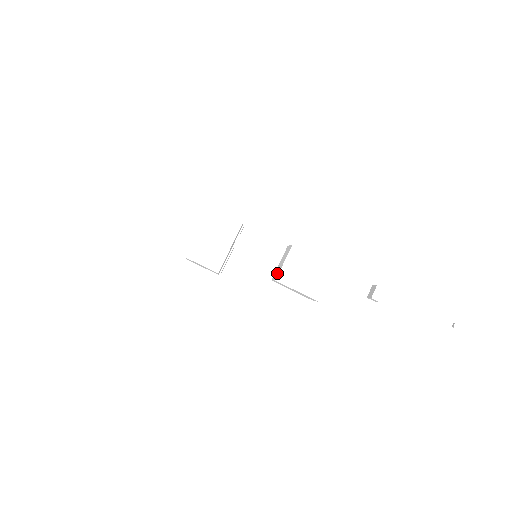
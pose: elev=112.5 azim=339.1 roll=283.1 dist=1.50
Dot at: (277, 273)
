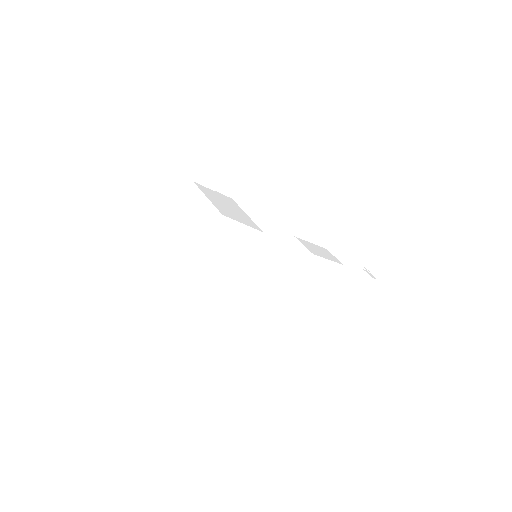
Dot at: (282, 282)
